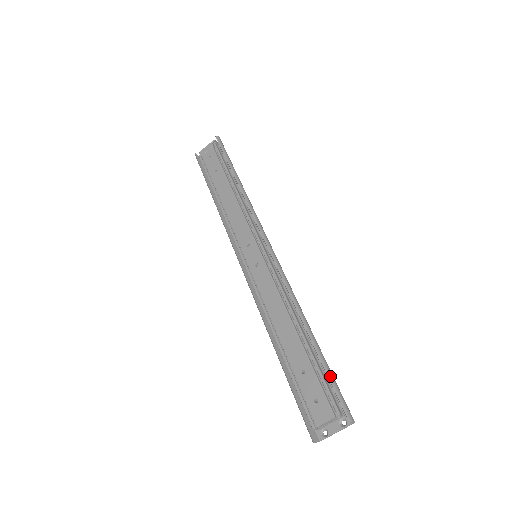
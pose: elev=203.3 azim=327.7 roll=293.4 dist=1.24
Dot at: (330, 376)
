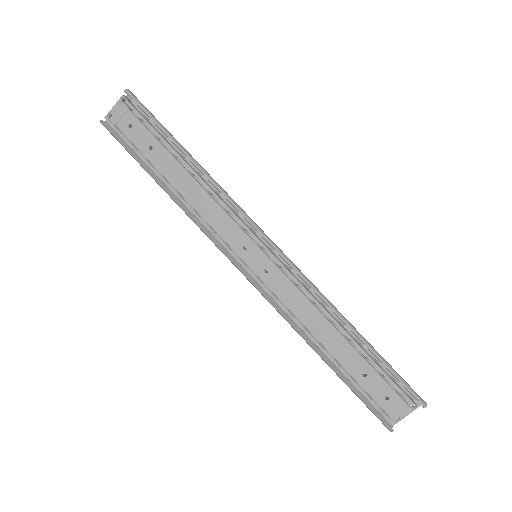
Dot at: (393, 371)
